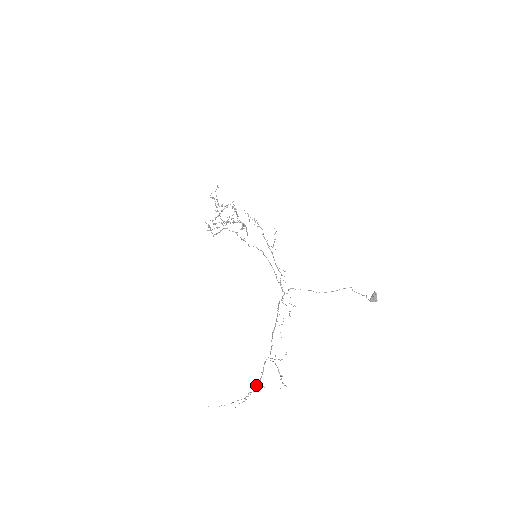
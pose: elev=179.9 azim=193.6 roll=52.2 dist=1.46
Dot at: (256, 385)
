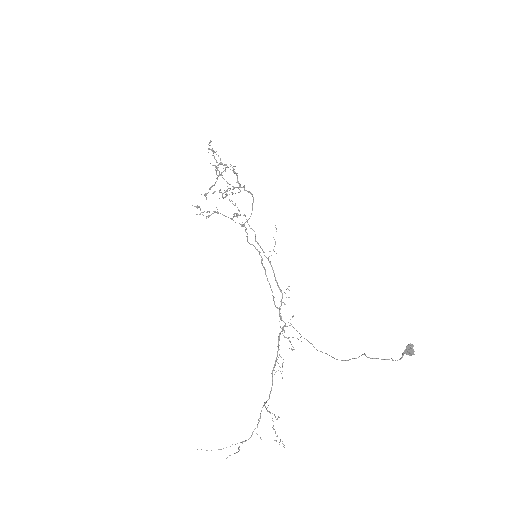
Dot at: (252, 433)
